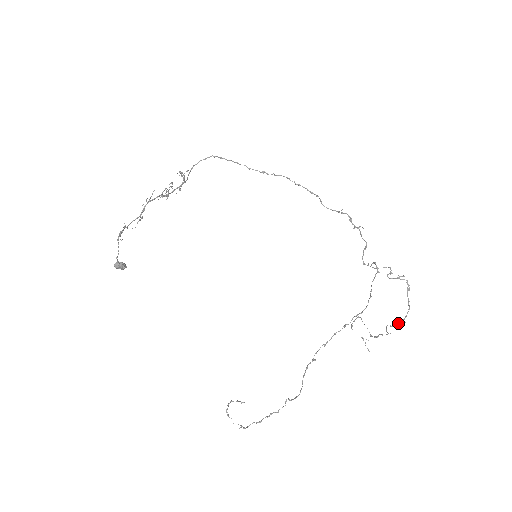
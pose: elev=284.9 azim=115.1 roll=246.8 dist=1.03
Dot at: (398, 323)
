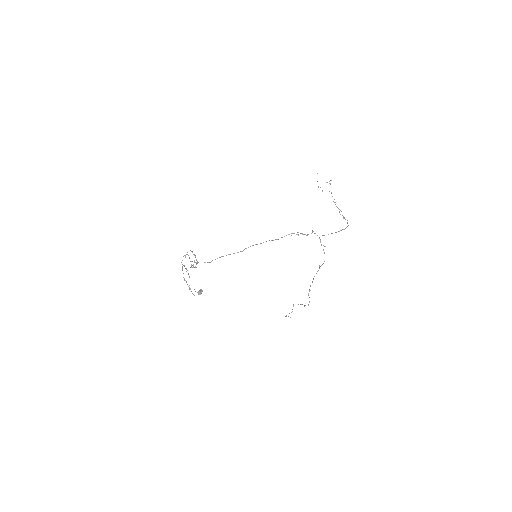
Dot at: (345, 219)
